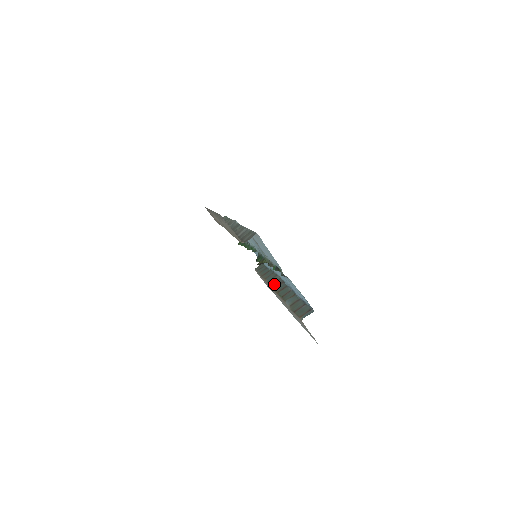
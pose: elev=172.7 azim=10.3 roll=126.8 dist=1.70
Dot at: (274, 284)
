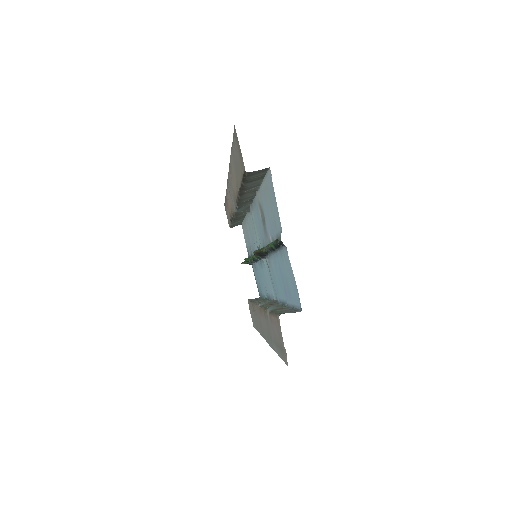
Dot at: (263, 303)
